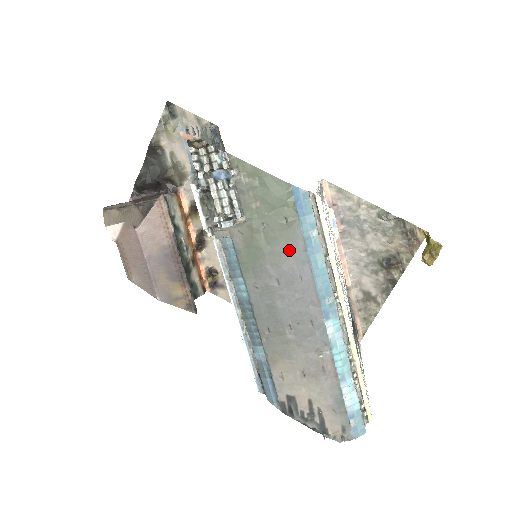
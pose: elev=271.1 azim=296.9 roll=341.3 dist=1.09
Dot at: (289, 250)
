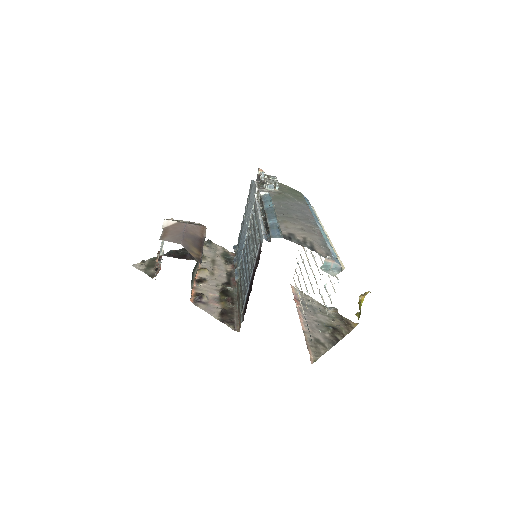
Dot at: (299, 202)
